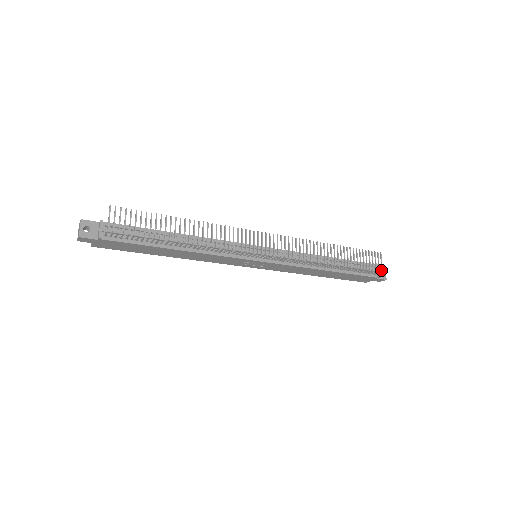
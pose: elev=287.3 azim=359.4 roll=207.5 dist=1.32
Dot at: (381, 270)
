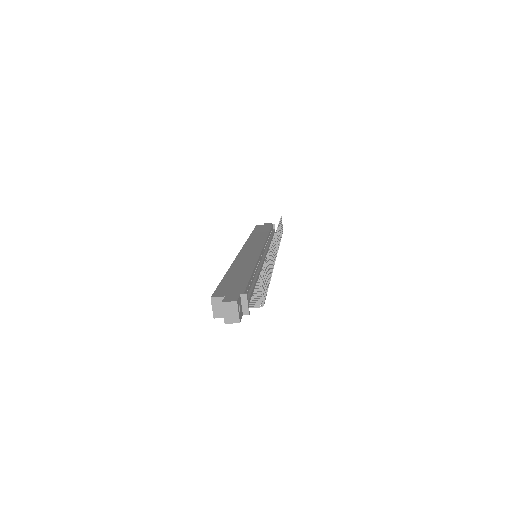
Dot at: occluded
